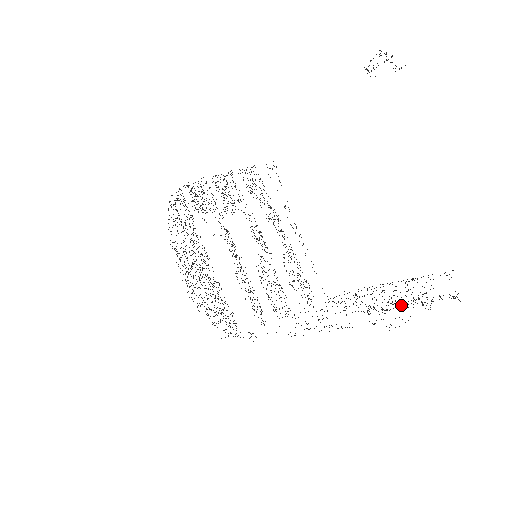
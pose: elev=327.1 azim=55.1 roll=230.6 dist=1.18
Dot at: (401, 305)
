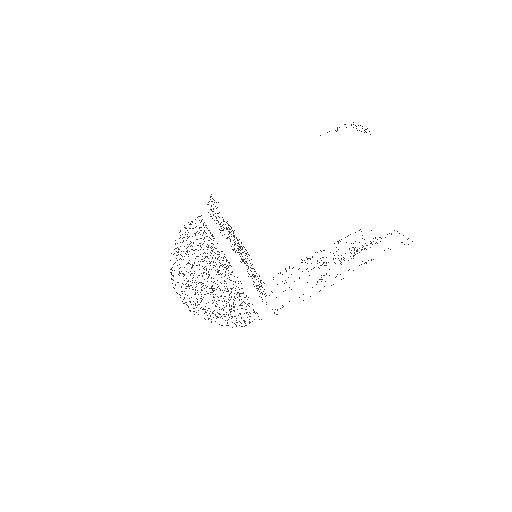
Dot at: occluded
